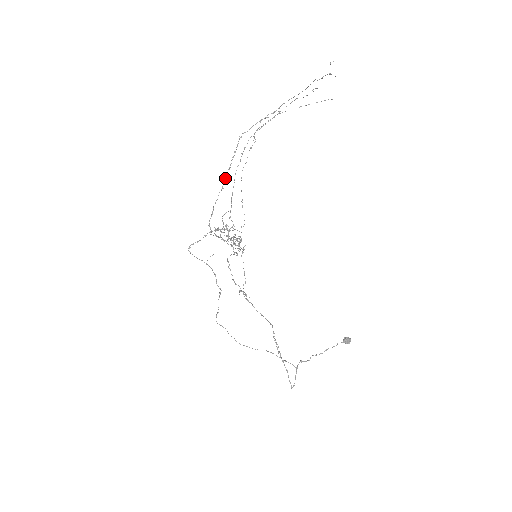
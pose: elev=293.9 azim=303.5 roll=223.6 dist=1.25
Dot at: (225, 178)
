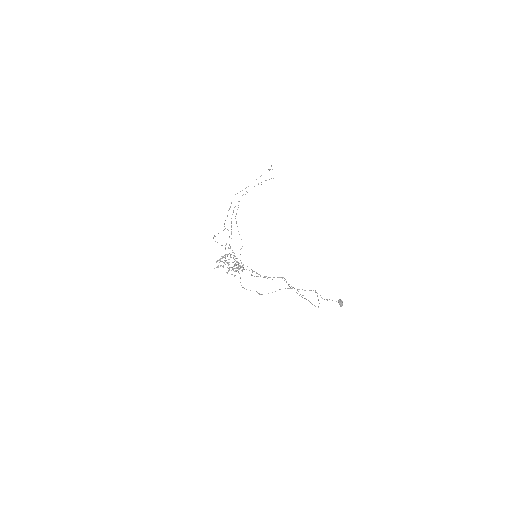
Dot at: occluded
